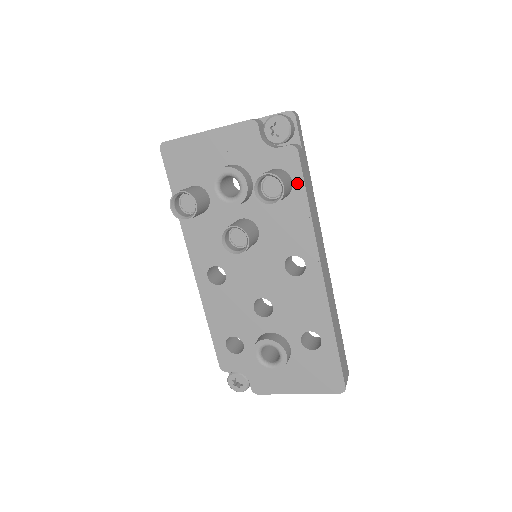
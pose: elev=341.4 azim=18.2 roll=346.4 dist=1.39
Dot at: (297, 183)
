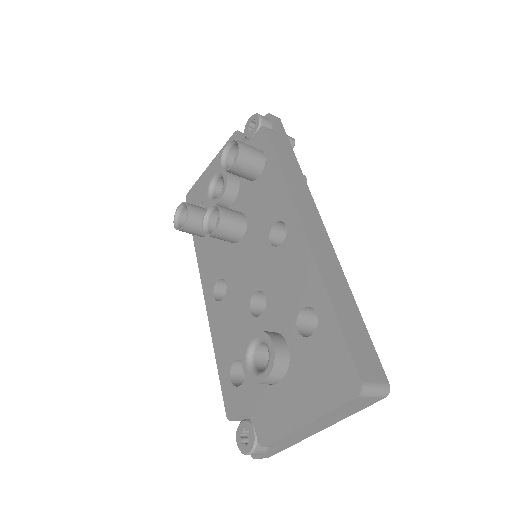
Dot at: (268, 153)
